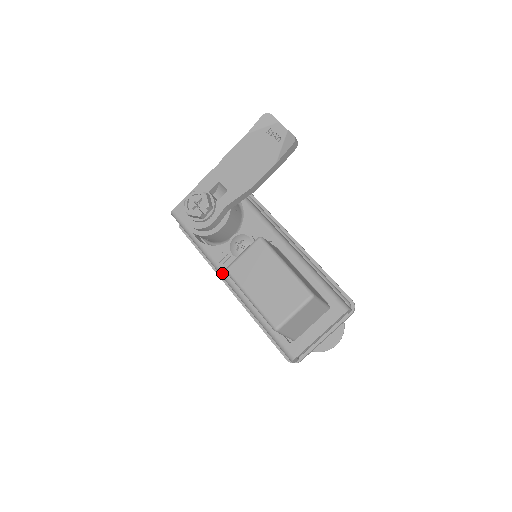
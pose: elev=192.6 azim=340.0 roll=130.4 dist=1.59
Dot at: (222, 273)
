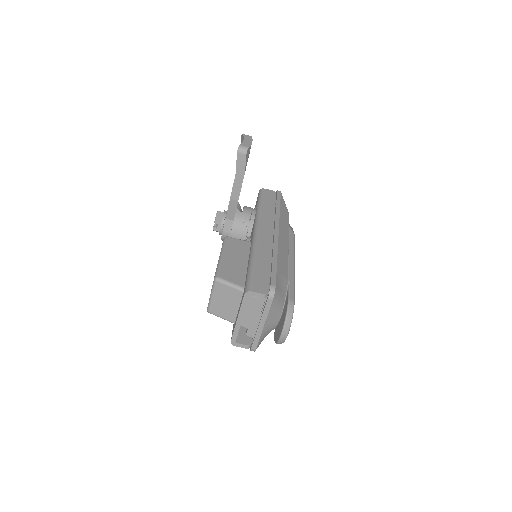
Dot at: occluded
